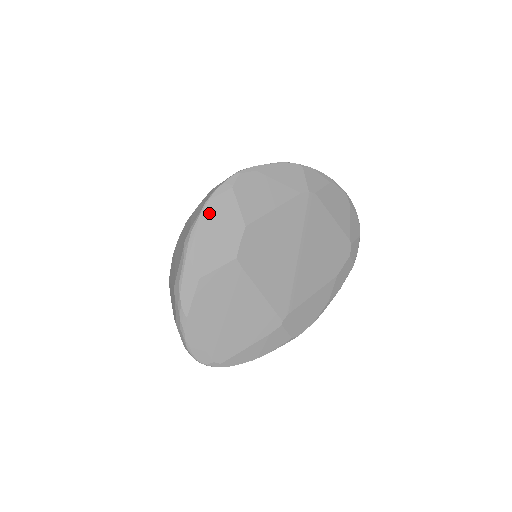
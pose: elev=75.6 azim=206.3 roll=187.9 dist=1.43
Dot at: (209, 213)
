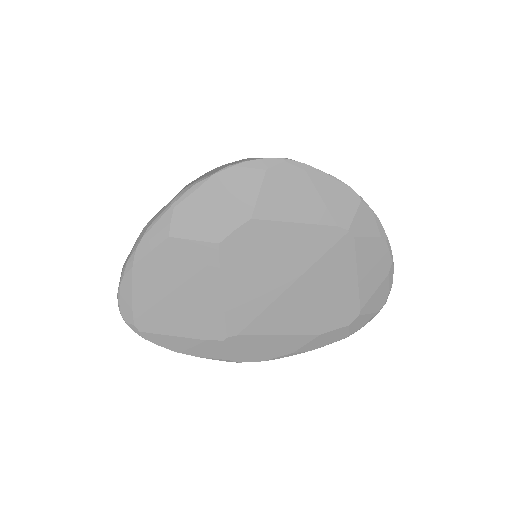
Dot at: (224, 179)
